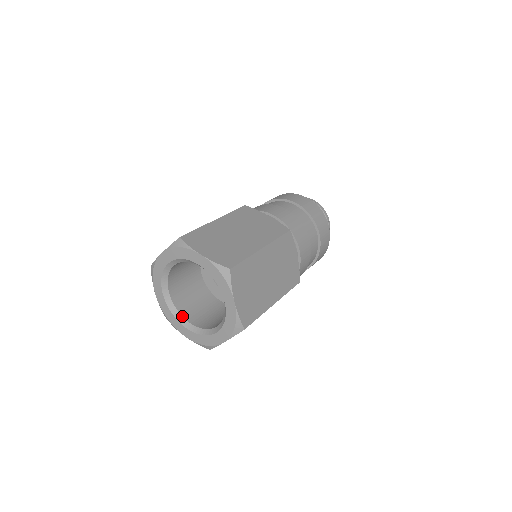
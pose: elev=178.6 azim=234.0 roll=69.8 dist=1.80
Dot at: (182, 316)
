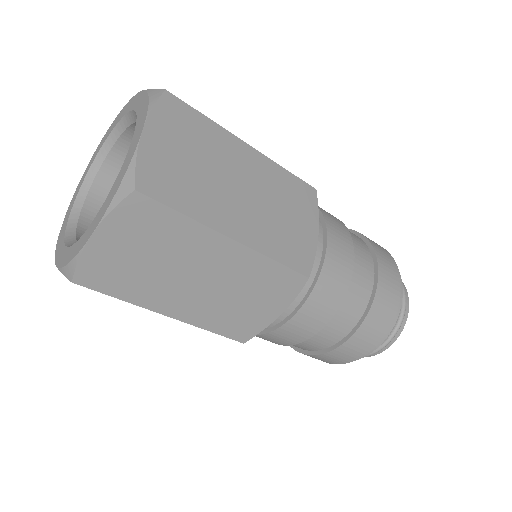
Dot at: (76, 235)
